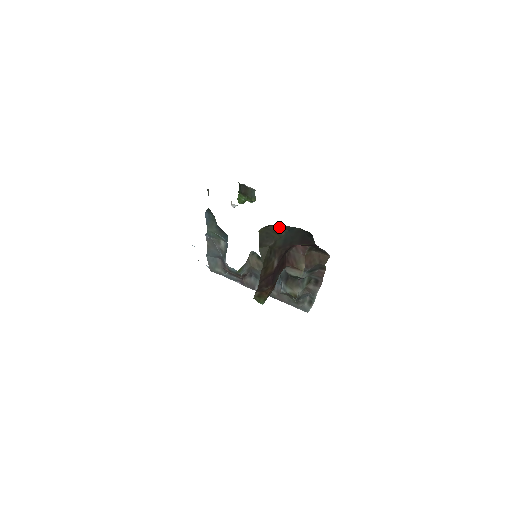
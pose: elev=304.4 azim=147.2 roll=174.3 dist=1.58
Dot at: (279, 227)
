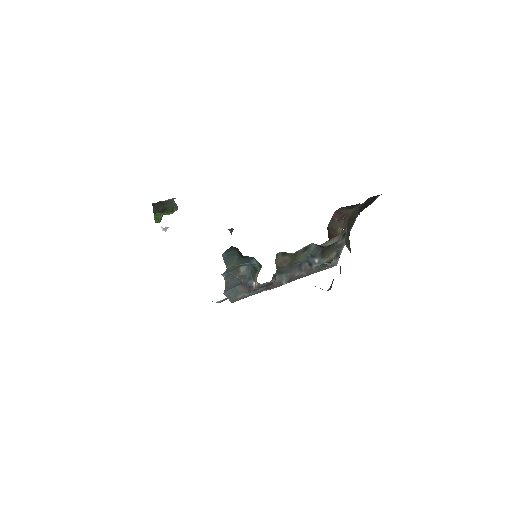
Dot at: (355, 210)
